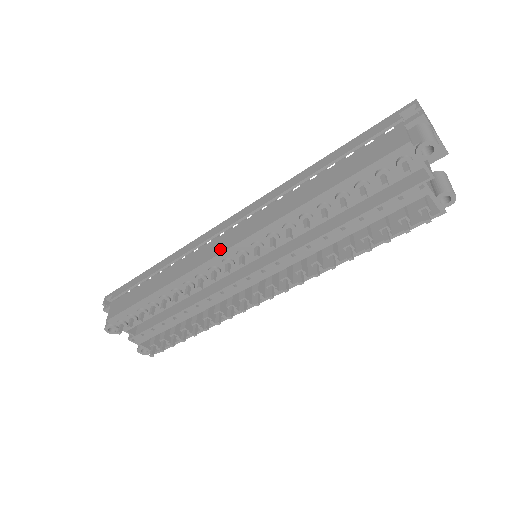
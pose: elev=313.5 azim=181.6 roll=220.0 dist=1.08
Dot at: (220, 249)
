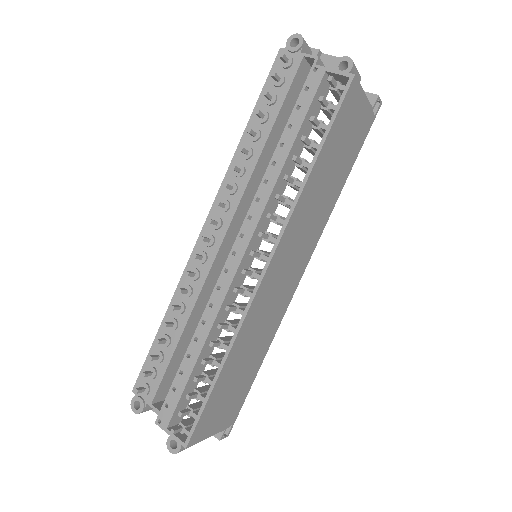
Dot at: (203, 234)
